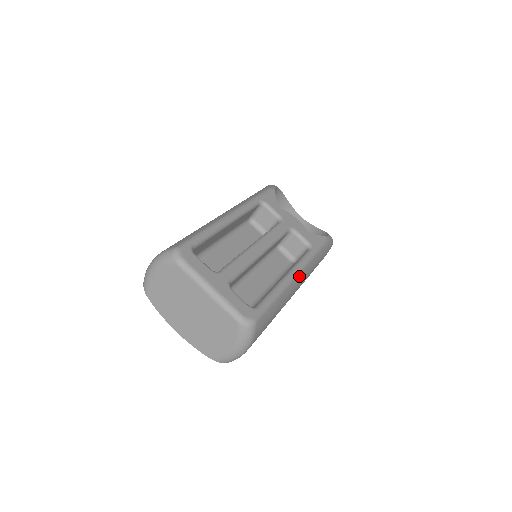
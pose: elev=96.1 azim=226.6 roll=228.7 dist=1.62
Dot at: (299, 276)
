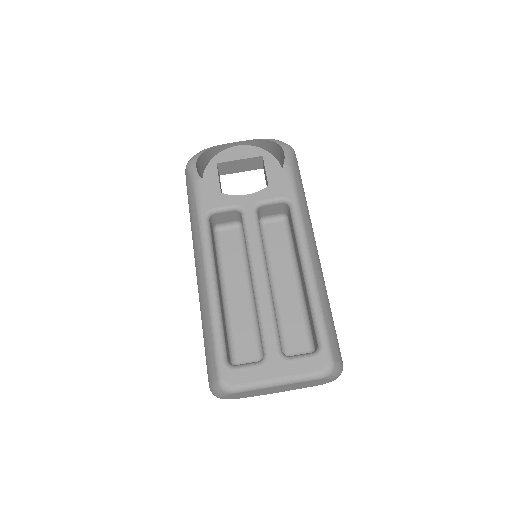
Dot at: (311, 251)
